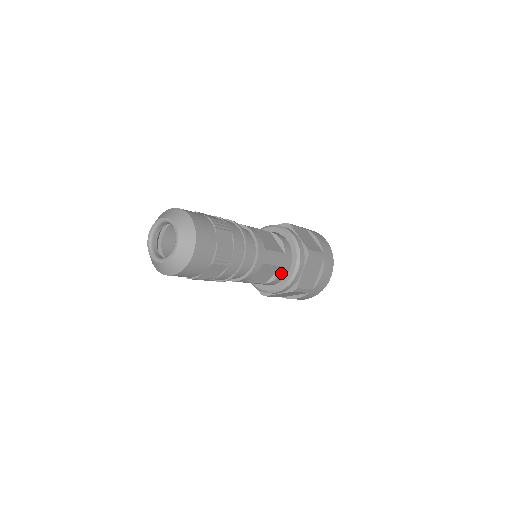
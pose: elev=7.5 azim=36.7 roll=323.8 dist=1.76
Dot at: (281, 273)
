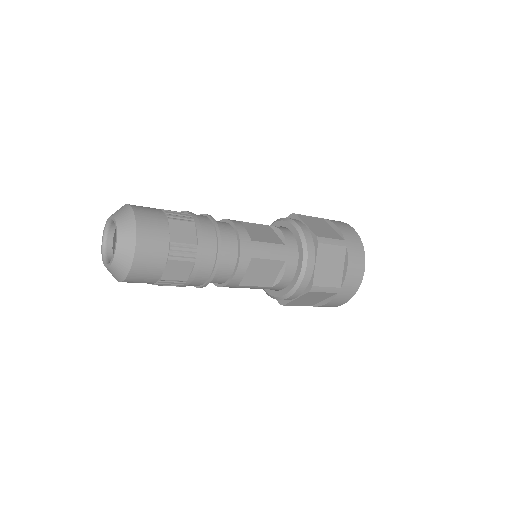
Dot at: (286, 270)
